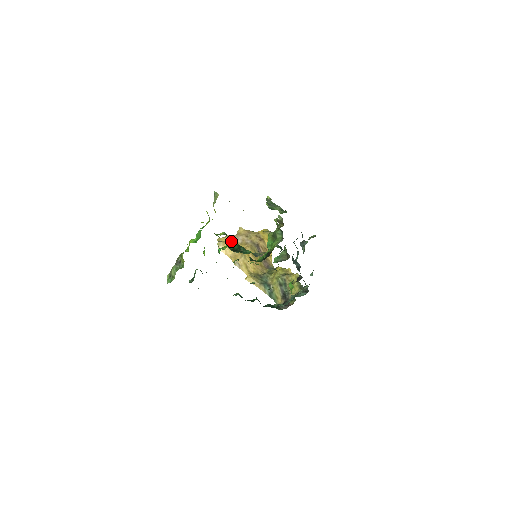
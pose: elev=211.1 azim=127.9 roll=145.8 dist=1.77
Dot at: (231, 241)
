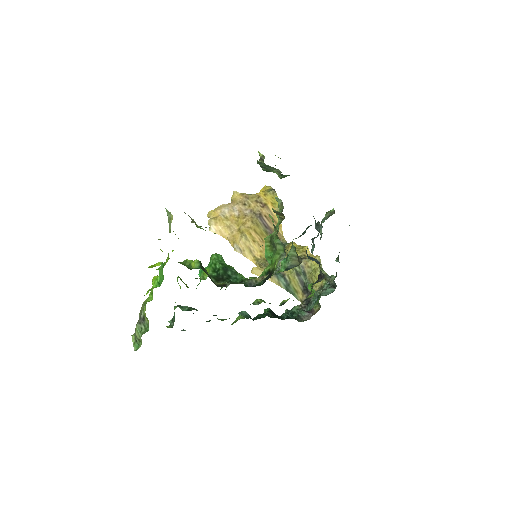
Dot at: (213, 260)
